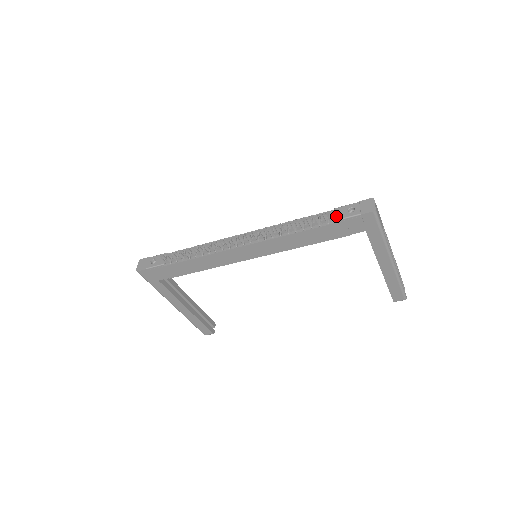
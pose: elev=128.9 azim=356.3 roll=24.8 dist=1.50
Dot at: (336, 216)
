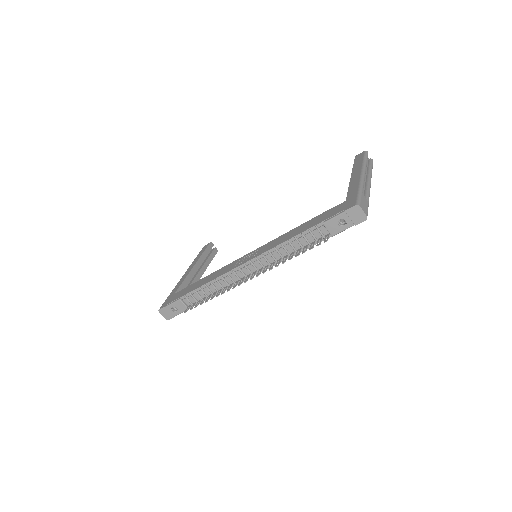
Dot at: (330, 233)
